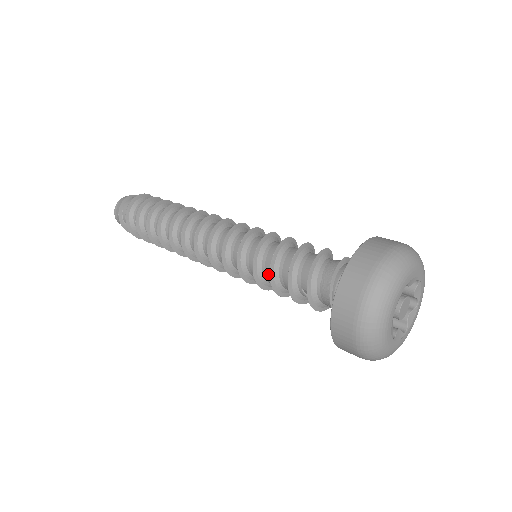
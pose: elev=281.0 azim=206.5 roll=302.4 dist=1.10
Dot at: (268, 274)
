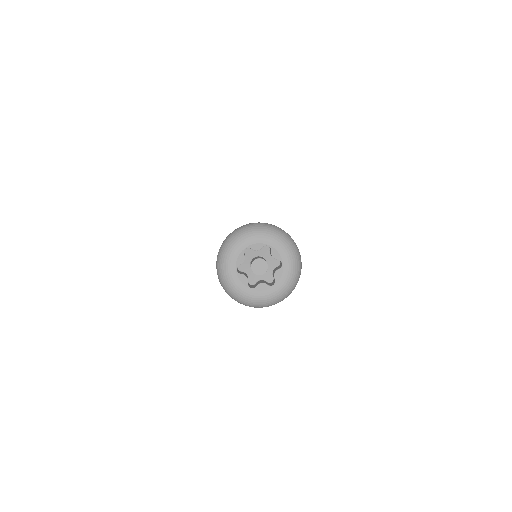
Dot at: occluded
